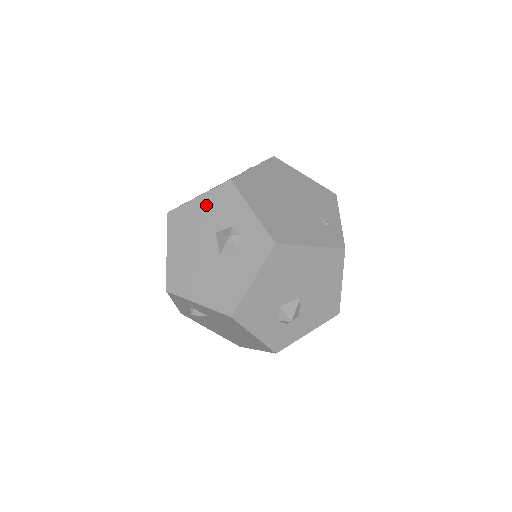
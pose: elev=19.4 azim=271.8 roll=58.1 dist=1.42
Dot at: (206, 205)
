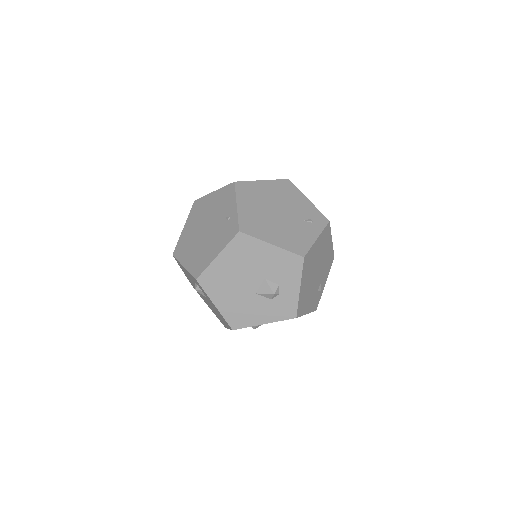
Dot at: (273, 256)
